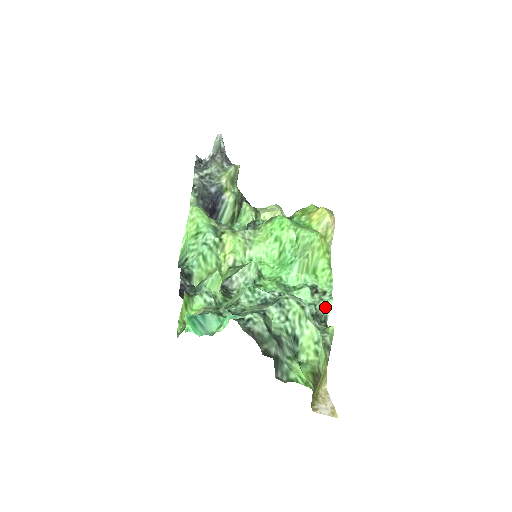
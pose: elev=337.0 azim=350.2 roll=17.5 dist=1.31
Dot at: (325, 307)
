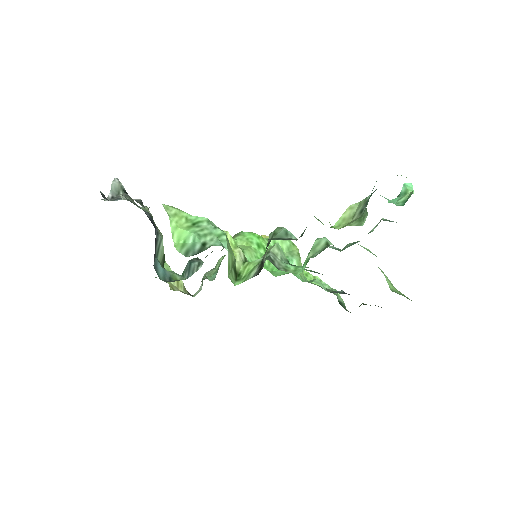
Dot at: (338, 297)
